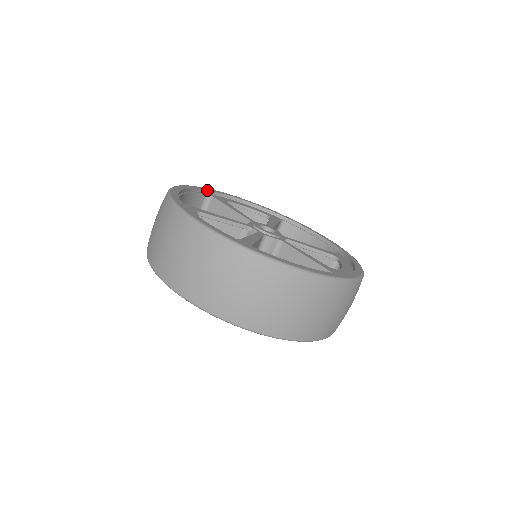
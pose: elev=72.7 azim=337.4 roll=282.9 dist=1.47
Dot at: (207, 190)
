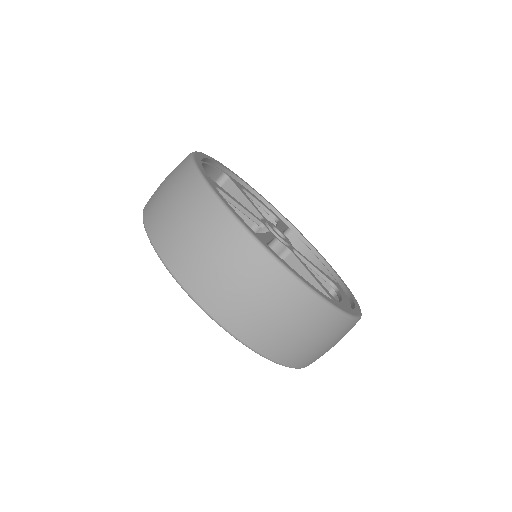
Dot at: (226, 168)
